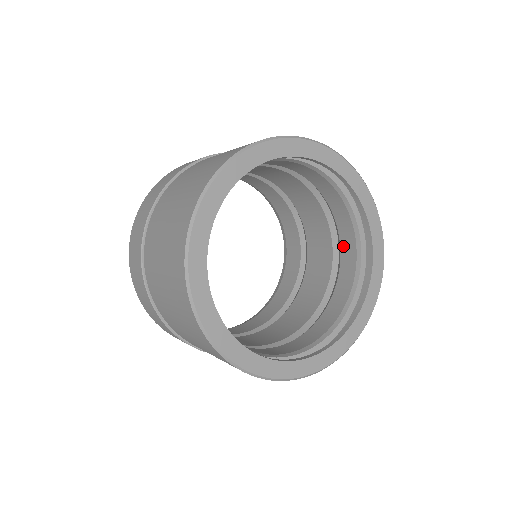
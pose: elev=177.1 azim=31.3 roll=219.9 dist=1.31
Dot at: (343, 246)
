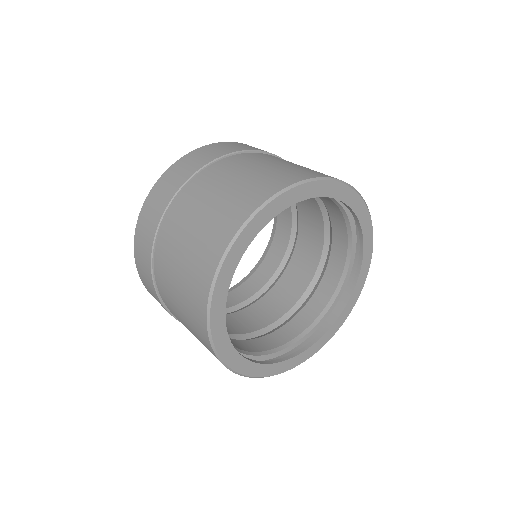
Dot at: (322, 285)
